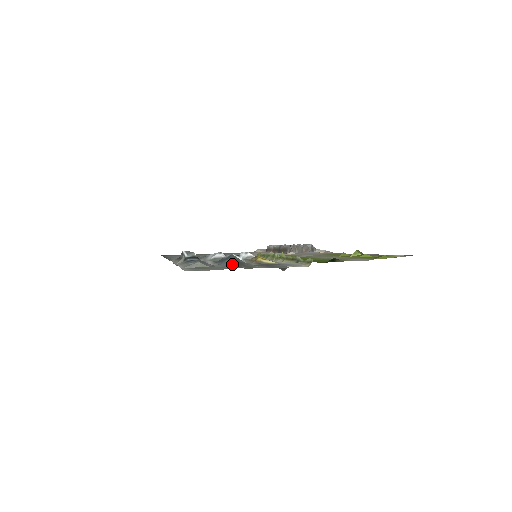
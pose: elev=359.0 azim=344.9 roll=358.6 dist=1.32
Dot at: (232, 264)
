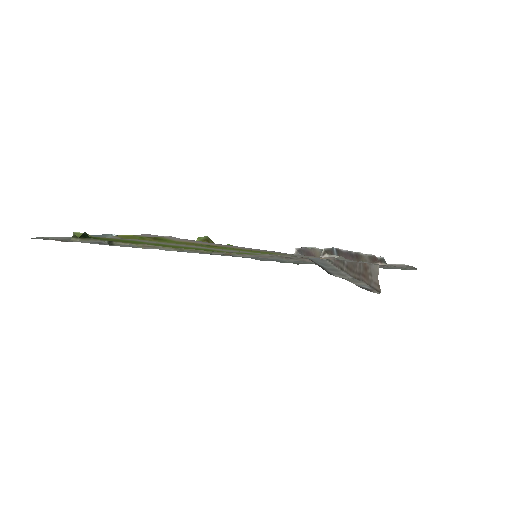
Dot at: (64, 237)
